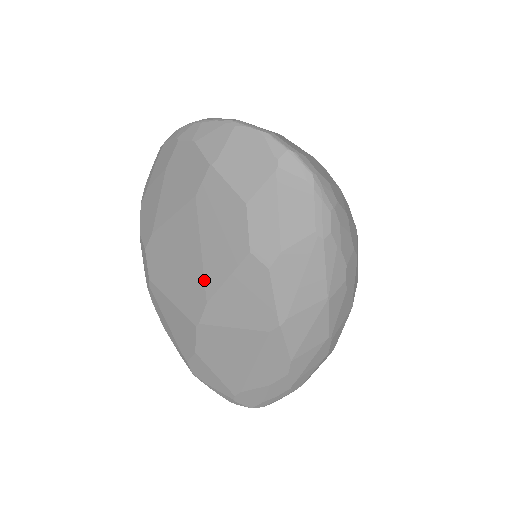
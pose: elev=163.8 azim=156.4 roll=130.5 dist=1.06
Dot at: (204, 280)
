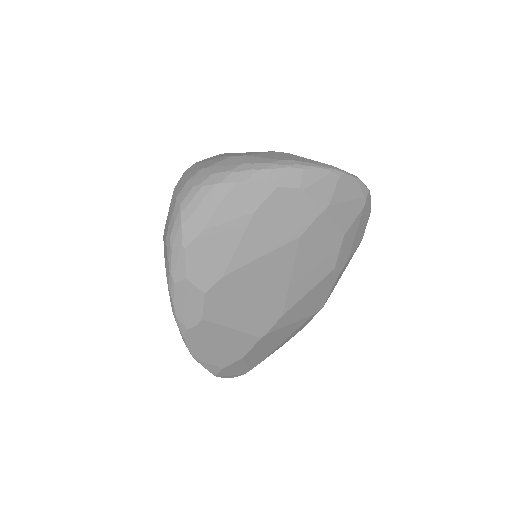
Dot at: (286, 300)
